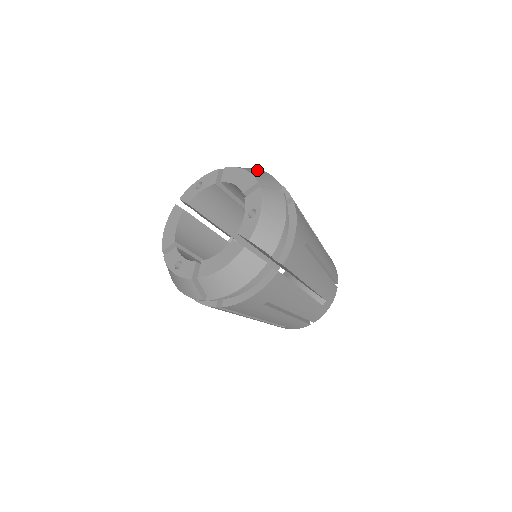
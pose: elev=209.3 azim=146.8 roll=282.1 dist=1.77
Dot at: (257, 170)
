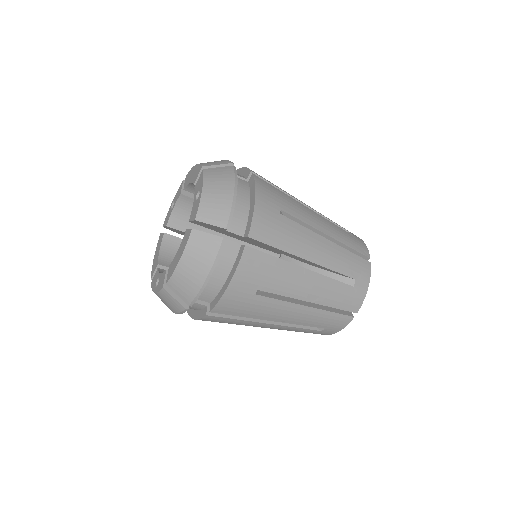
Dot at: occluded
